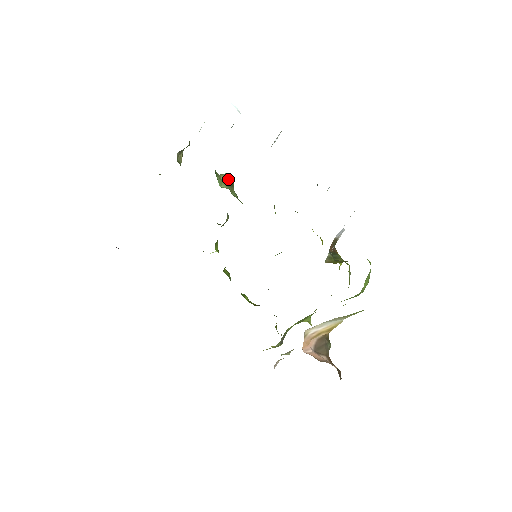
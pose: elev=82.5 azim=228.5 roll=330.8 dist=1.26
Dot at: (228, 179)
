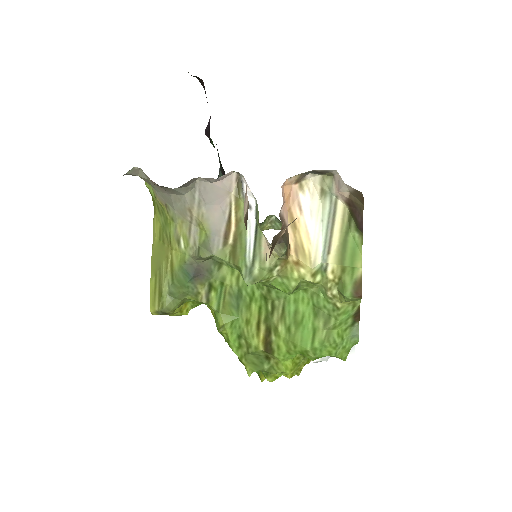
Dot at: occluded
